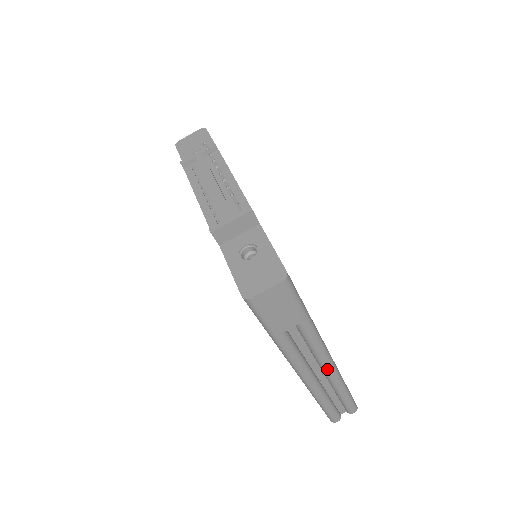
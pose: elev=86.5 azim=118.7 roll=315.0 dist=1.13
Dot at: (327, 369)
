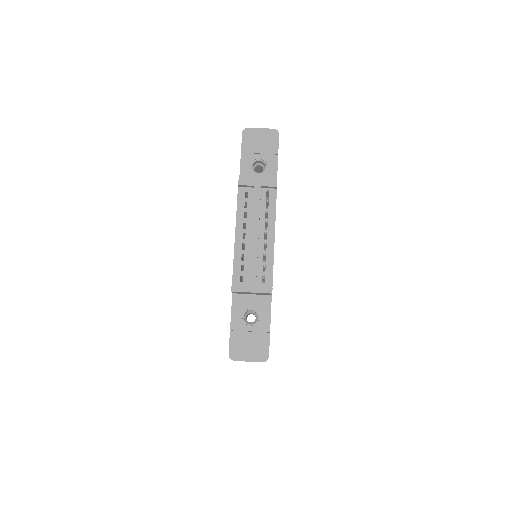
Dot at: occluded
